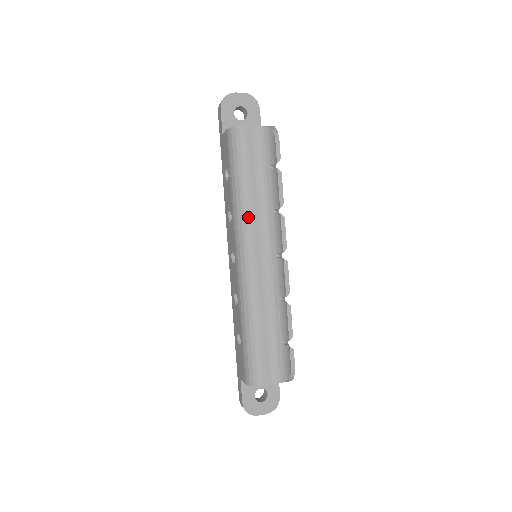
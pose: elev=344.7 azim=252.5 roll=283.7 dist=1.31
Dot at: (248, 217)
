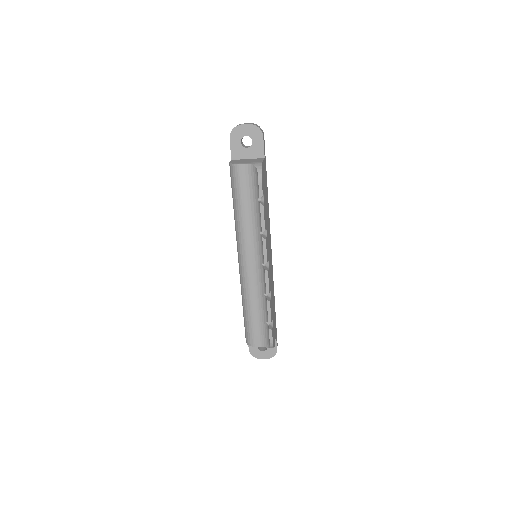
Dot at: (243, 234)
